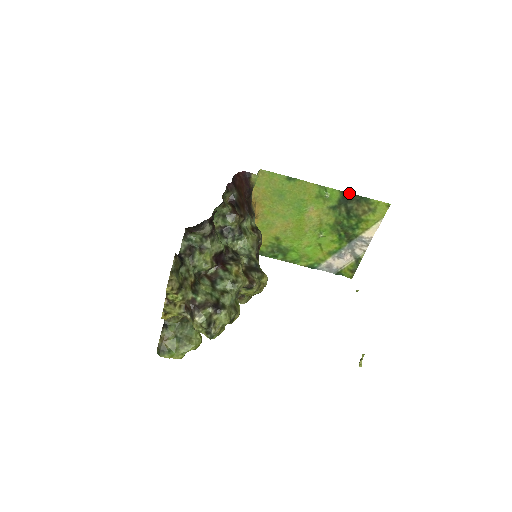
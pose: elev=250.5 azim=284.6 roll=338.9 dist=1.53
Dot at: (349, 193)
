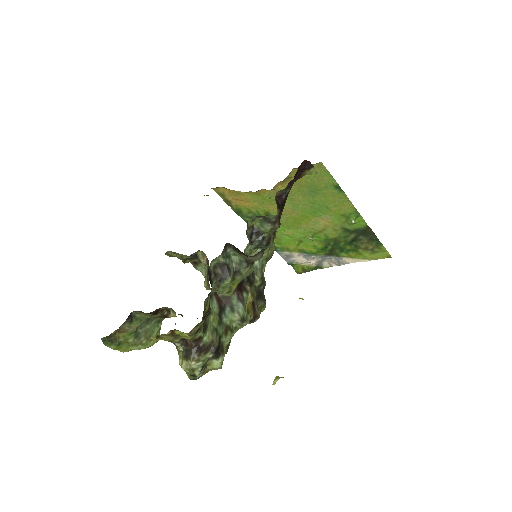
Dot at: (372, 231)
